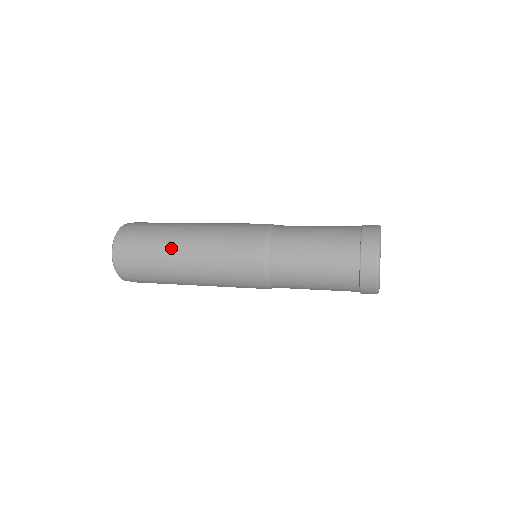
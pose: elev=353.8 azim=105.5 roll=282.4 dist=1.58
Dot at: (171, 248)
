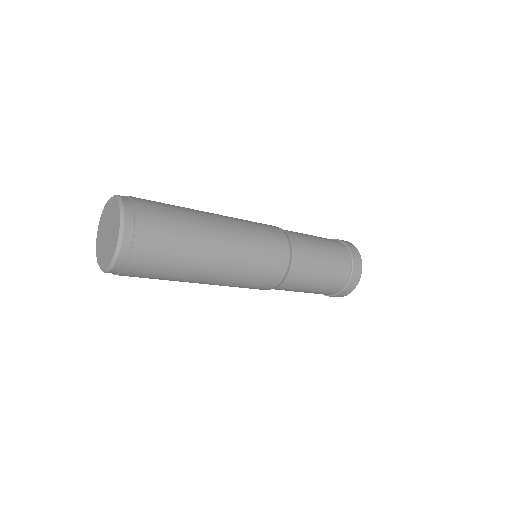
Dot at: (202, 227)
